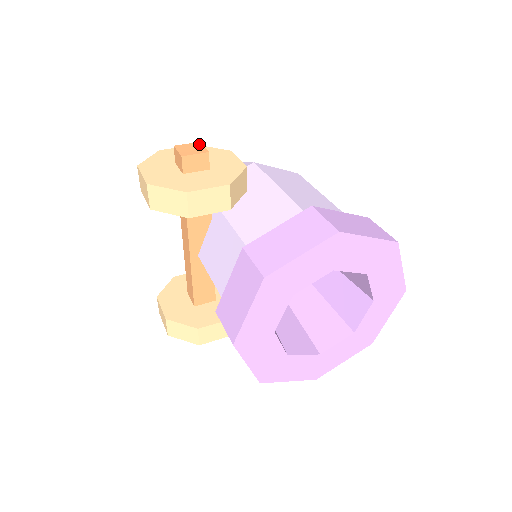
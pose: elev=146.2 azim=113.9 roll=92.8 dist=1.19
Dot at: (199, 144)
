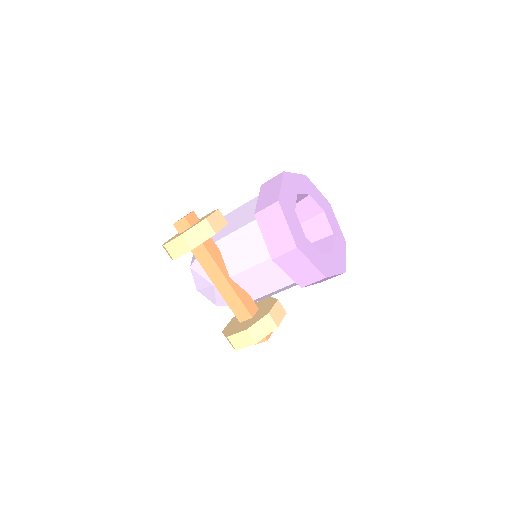
Dot at: occluded
